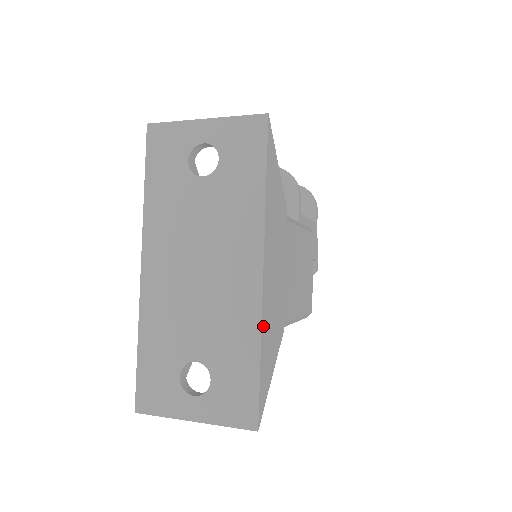
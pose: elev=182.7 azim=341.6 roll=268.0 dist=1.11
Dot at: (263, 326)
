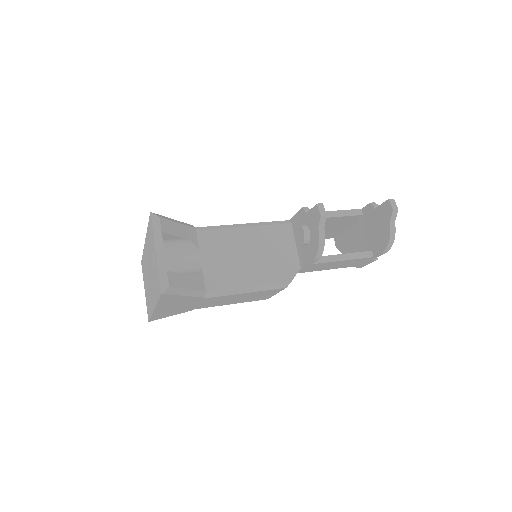
Dot at: (155, 314)
